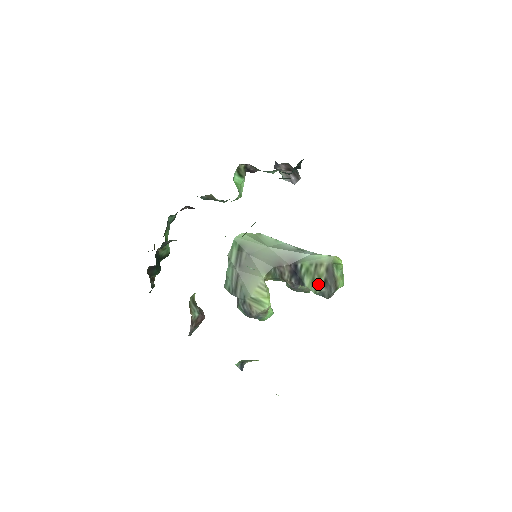
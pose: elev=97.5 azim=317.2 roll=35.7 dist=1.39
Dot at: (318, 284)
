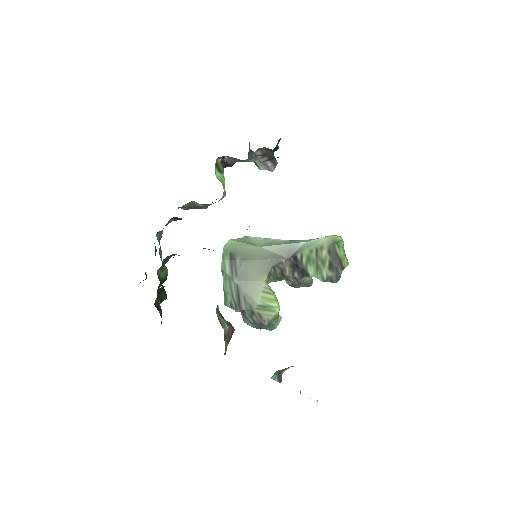
Dot at: (323, 270)
